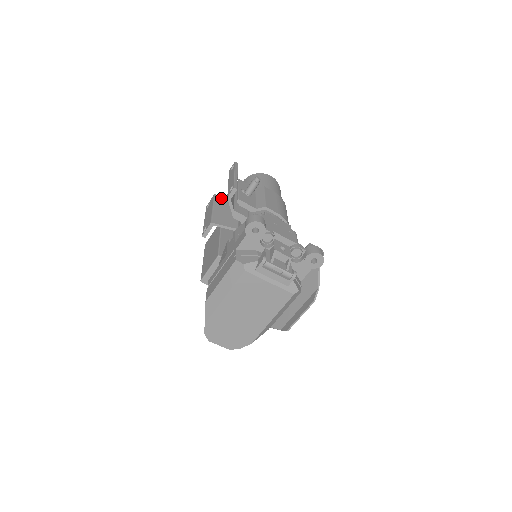
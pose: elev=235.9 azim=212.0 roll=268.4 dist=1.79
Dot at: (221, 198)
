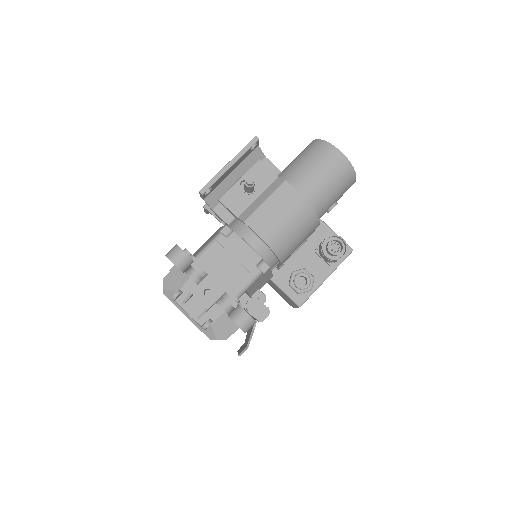
Dot at: occluded
